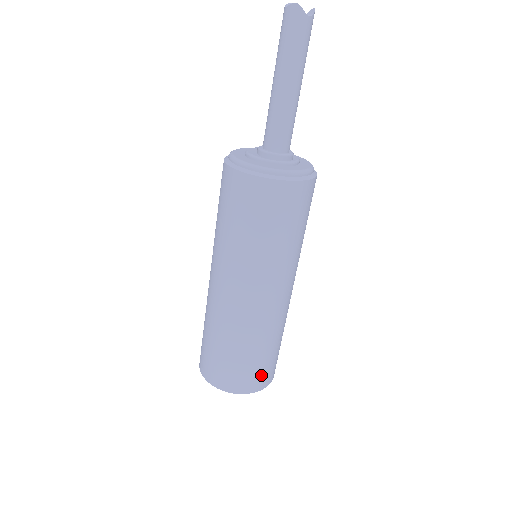
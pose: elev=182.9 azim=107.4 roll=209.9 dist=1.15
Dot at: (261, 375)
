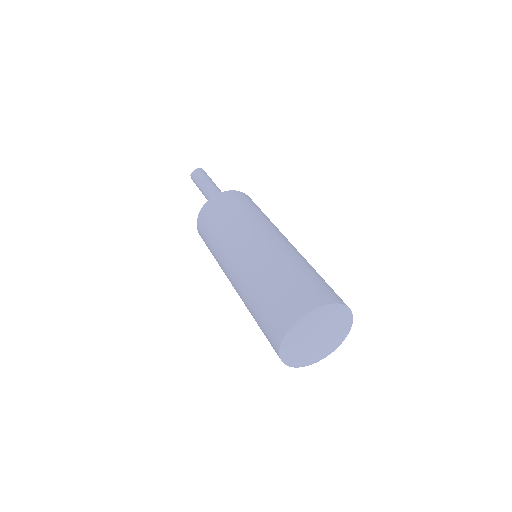
Dot at: occluded
